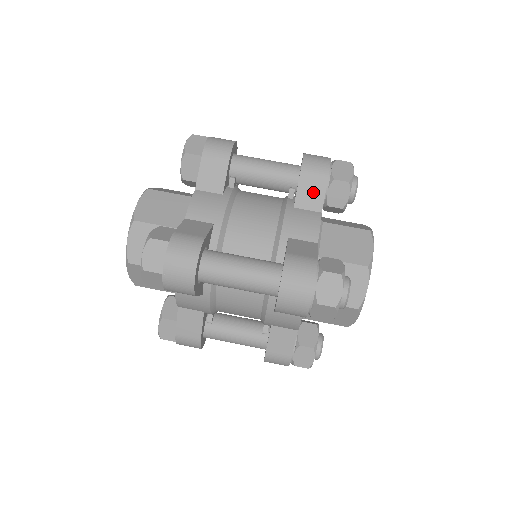
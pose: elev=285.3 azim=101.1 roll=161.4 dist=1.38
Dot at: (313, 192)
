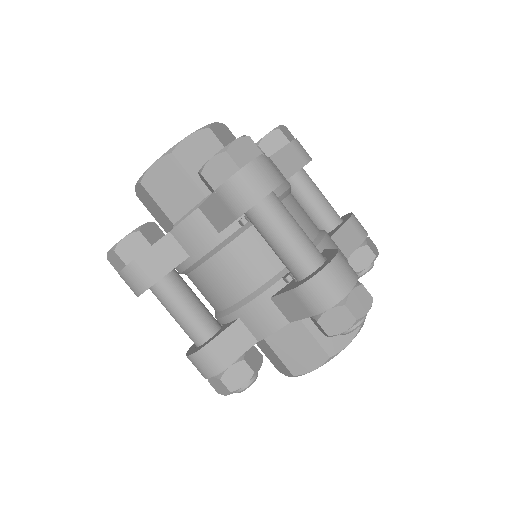
Dot at: (293, 308)
